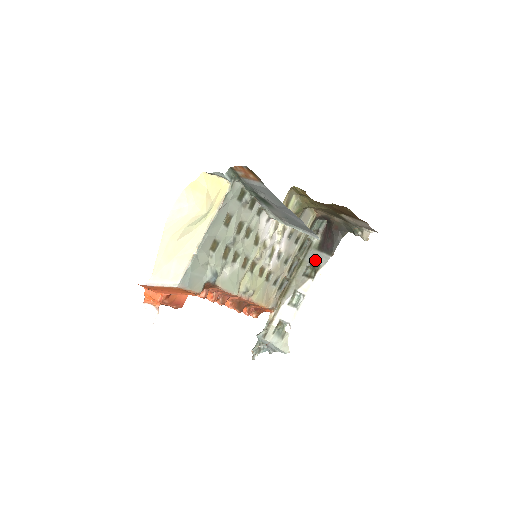
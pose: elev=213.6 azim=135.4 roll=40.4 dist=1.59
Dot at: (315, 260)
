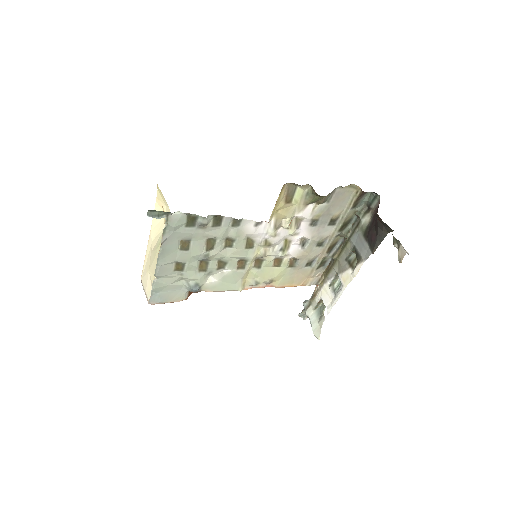
Dot at: (358, 248)
